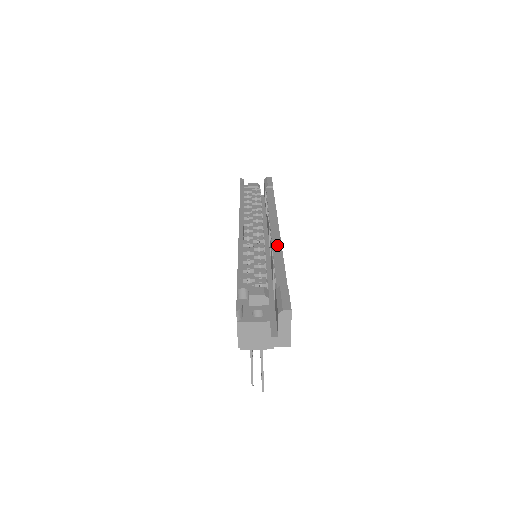
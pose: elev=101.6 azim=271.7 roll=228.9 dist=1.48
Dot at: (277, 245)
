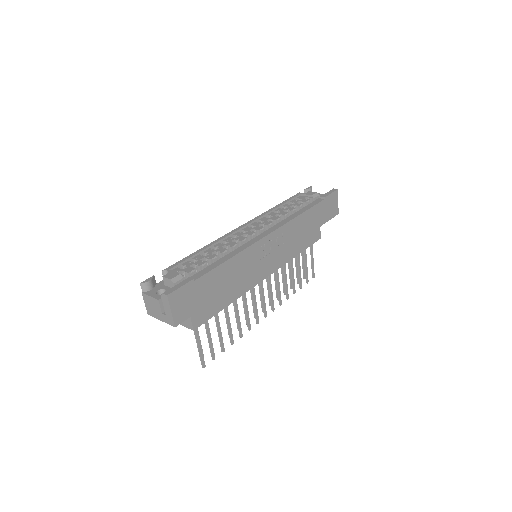
Dot at: (242, 247)
